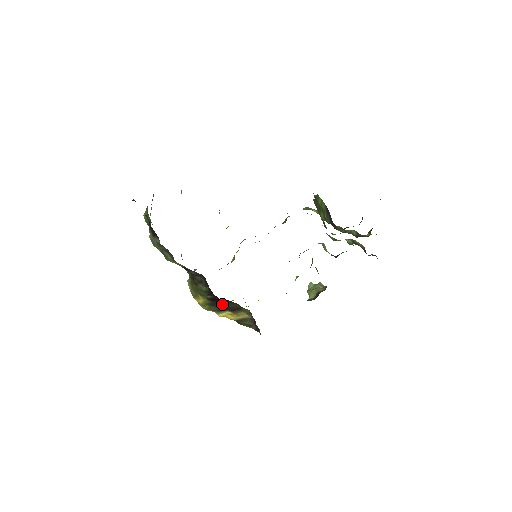
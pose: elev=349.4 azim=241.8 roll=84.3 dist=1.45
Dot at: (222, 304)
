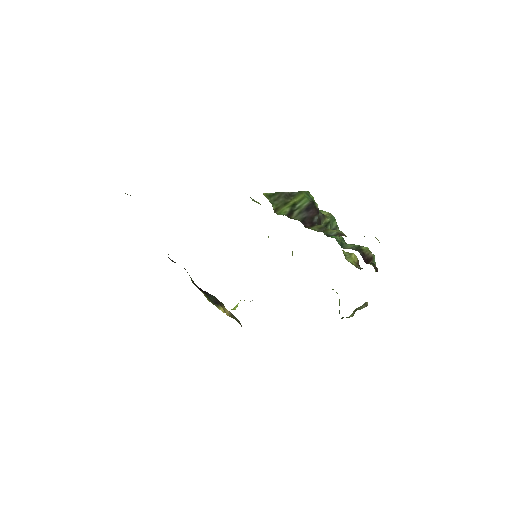
Dot at: (210, 296)
